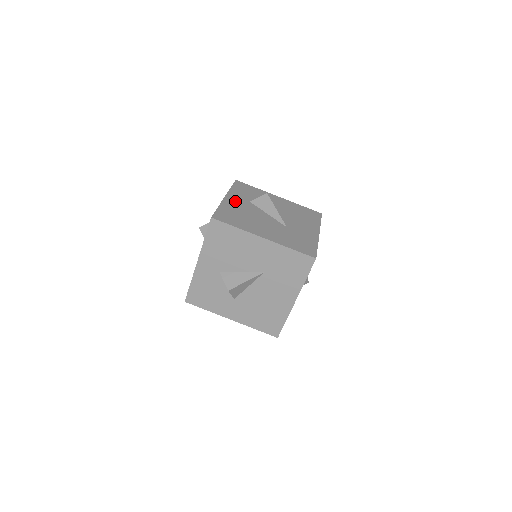
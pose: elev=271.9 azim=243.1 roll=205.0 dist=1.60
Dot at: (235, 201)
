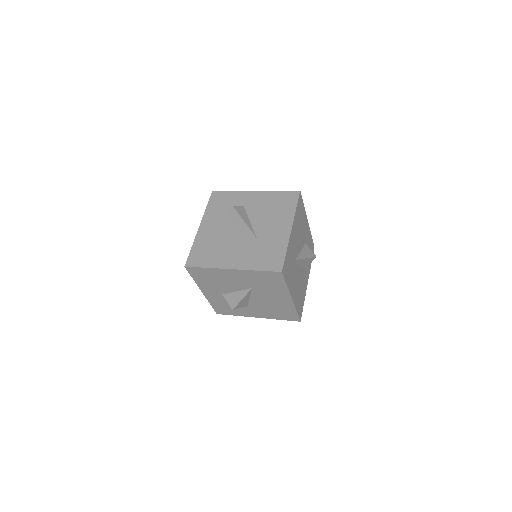
Dot at: (208, 228)
